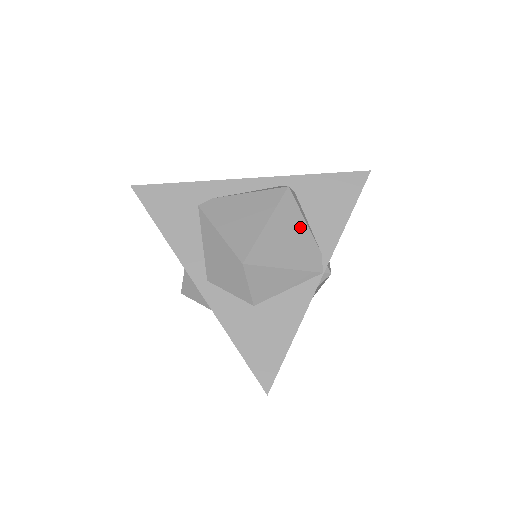
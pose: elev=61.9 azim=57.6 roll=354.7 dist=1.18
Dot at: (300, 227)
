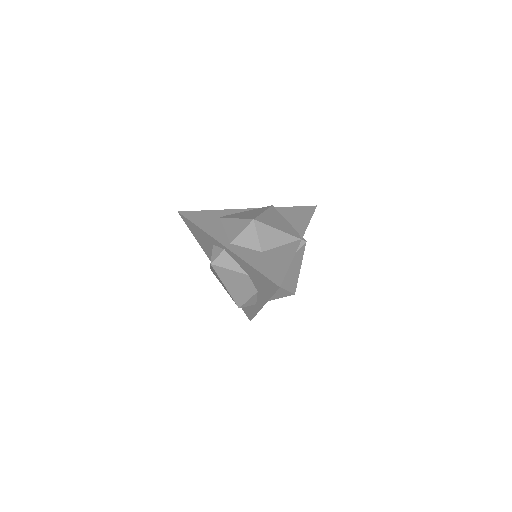
Dot at: (283, 220)
